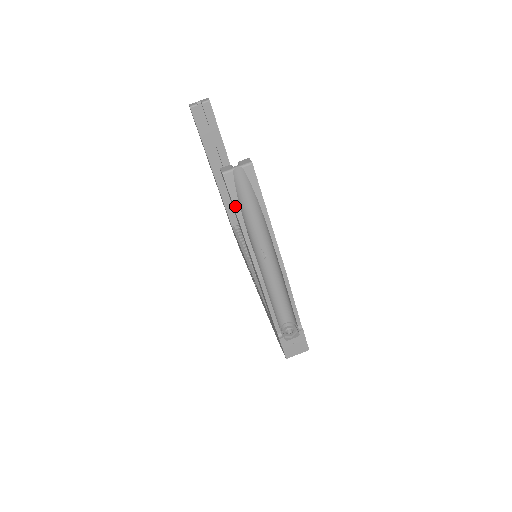
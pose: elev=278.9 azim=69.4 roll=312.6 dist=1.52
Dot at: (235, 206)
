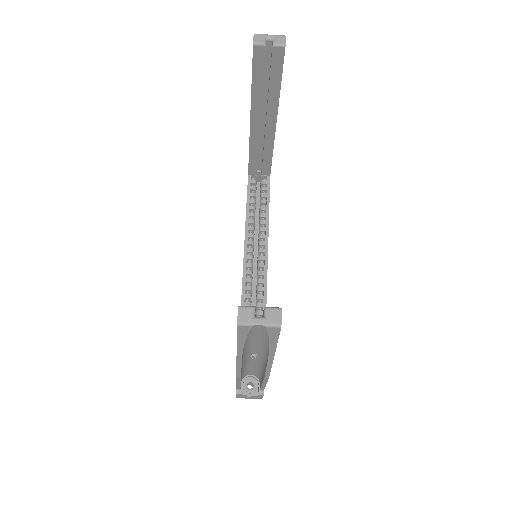
Dot at: (239, 343)
